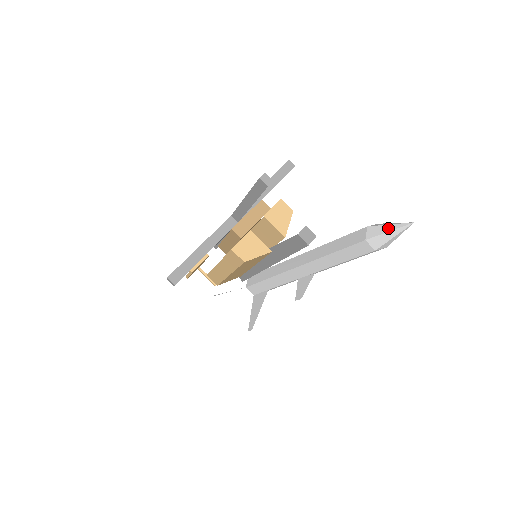
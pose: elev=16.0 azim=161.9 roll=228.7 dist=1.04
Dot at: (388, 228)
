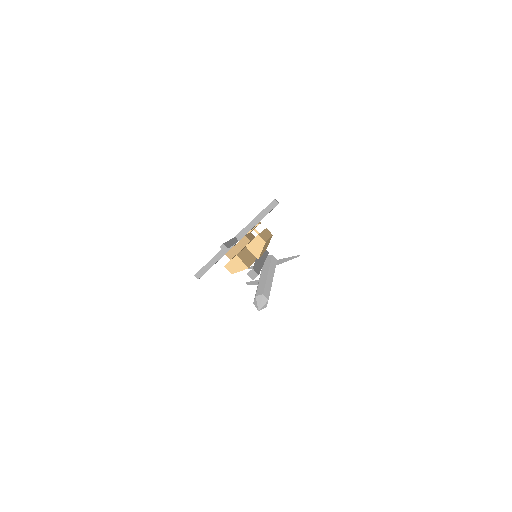
Dot at: (256, 305)
